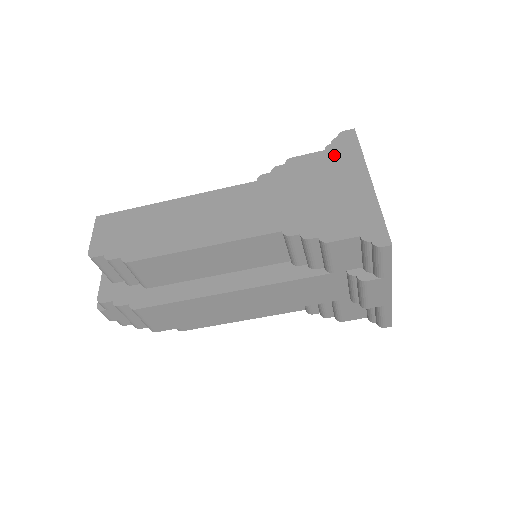
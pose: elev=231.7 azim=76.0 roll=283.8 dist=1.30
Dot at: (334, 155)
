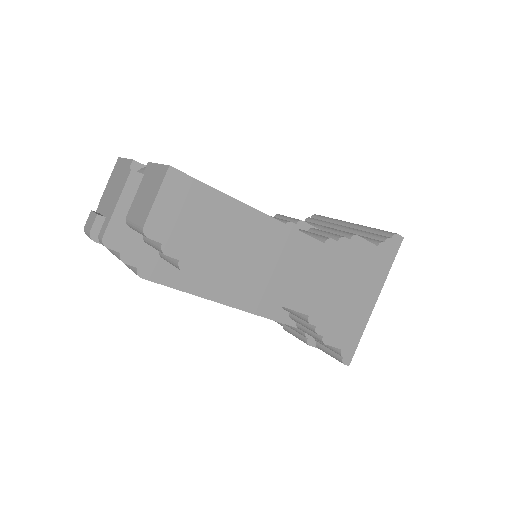
Dot at: (378, 258)
